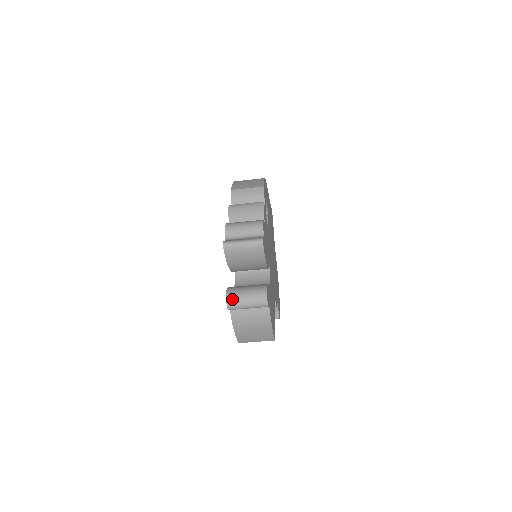
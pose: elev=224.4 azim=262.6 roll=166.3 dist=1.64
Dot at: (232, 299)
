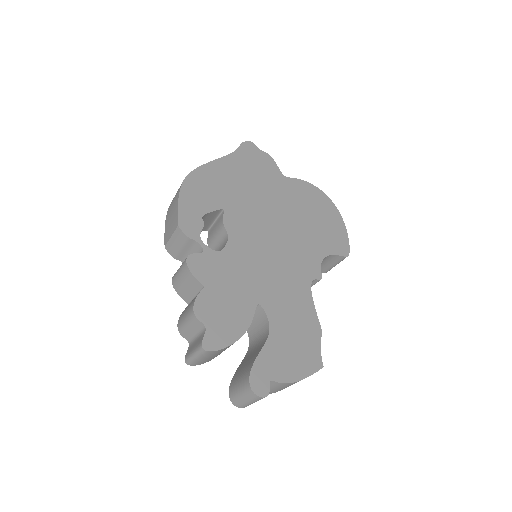
Dot at: (237, 404)
